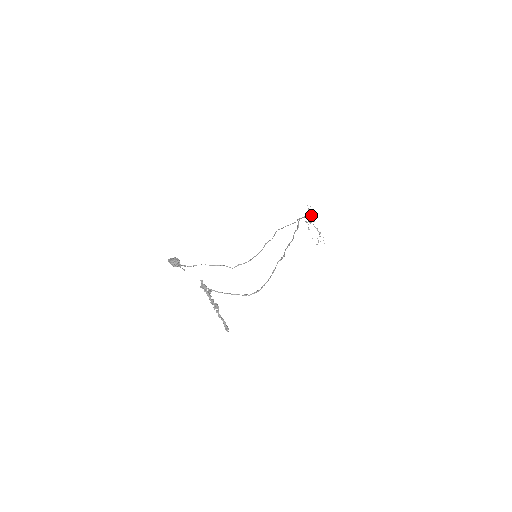
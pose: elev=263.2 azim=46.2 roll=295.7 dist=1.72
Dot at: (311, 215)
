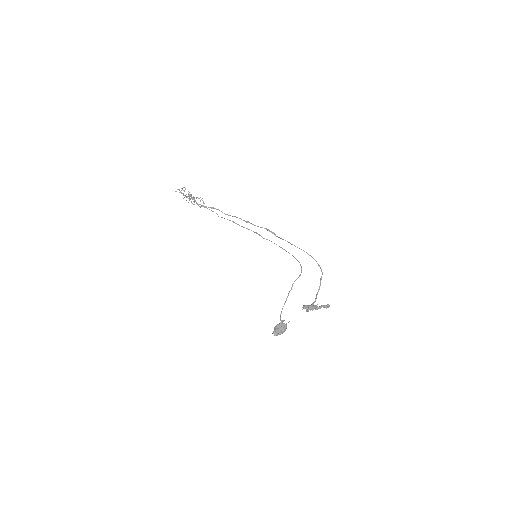
Dot at: occluded
